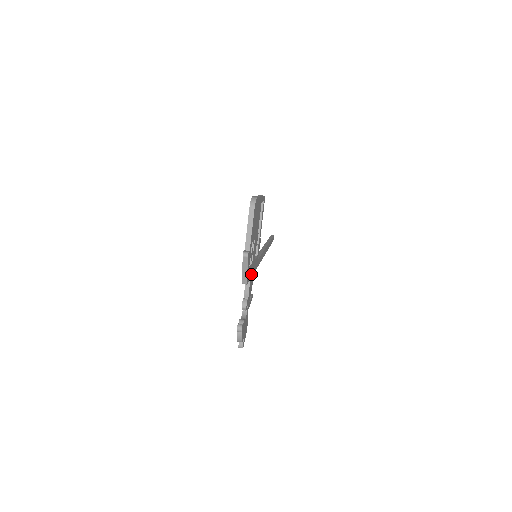
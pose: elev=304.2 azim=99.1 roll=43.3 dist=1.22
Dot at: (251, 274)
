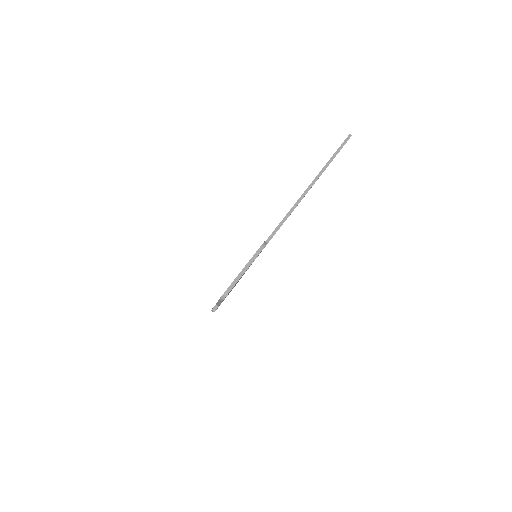
Dot at: occluded
